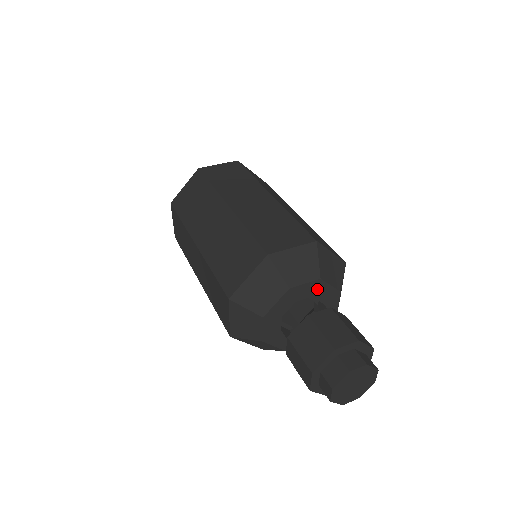
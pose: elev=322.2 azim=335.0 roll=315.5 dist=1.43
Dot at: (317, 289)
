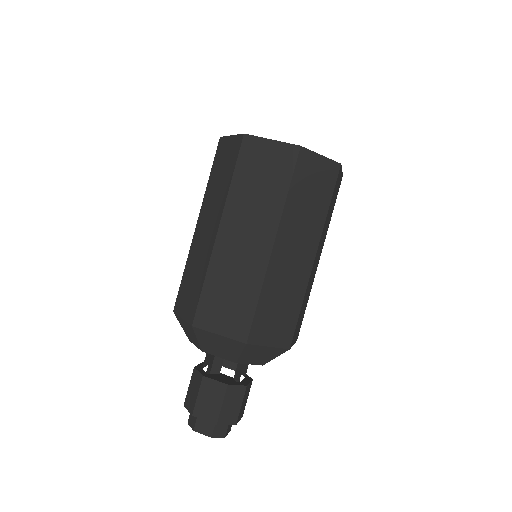
Dot at: occluded
